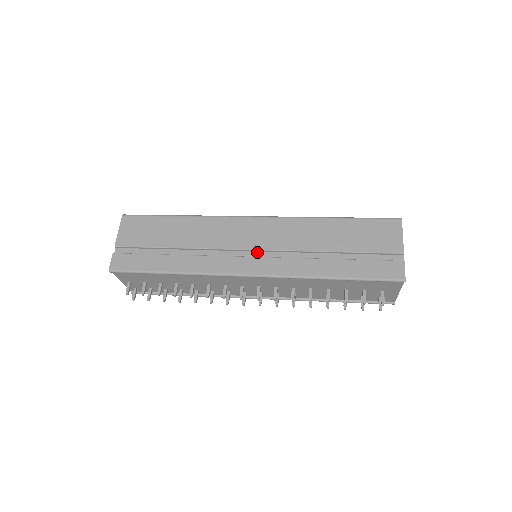
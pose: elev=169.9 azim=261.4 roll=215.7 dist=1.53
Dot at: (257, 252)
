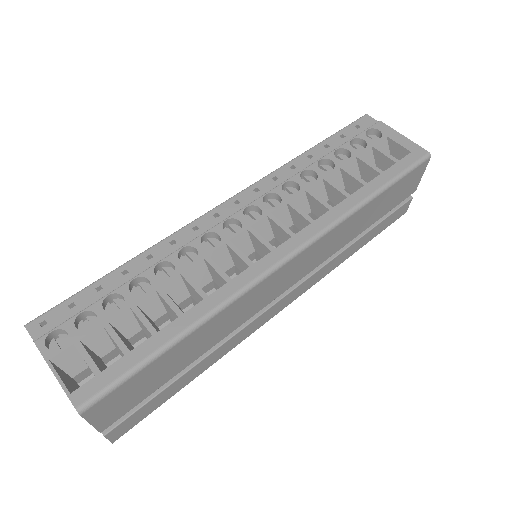
Dot at: (289, 285)
